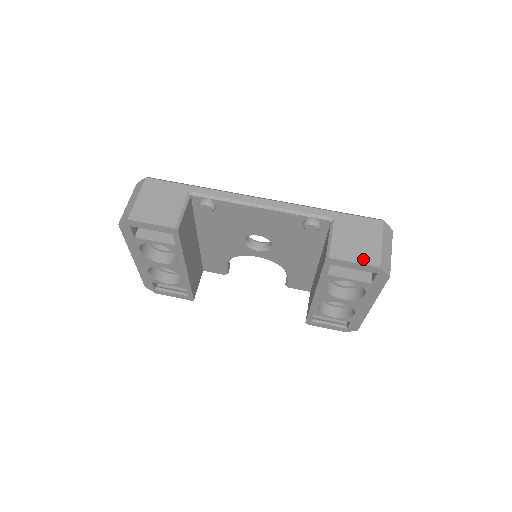
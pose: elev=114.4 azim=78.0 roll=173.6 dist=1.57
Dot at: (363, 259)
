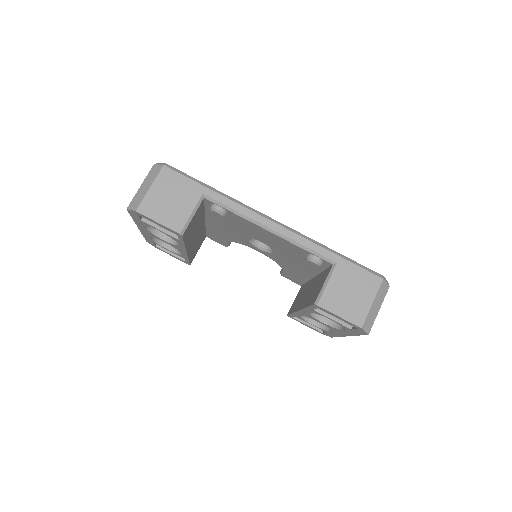
Dot at: (349, 315)
